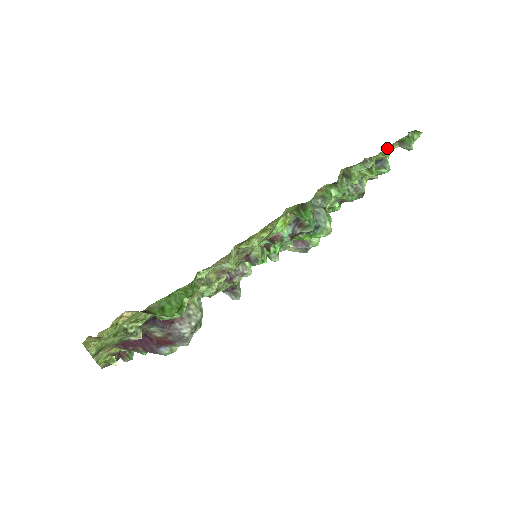
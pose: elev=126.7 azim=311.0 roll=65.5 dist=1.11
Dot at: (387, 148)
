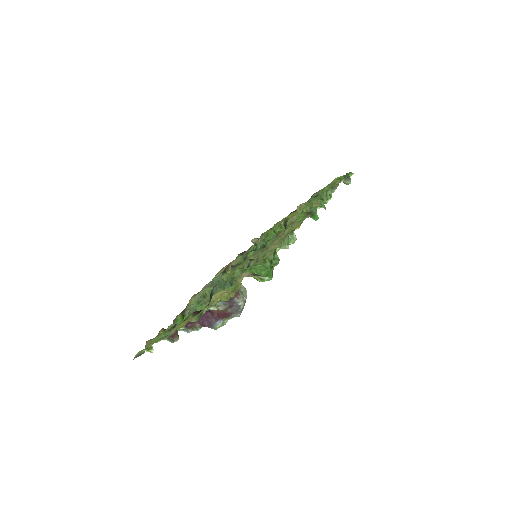
Dot at: occluded
